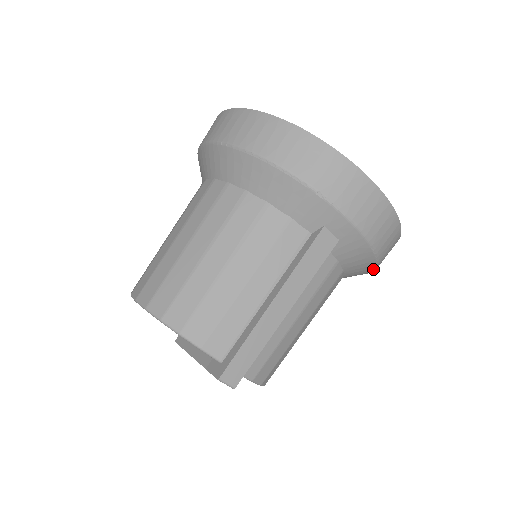
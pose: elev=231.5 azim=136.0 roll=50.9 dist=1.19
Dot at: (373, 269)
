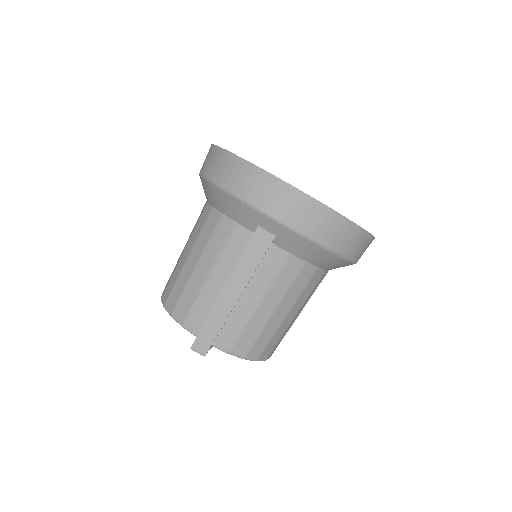
Dot at: (339, 258)
